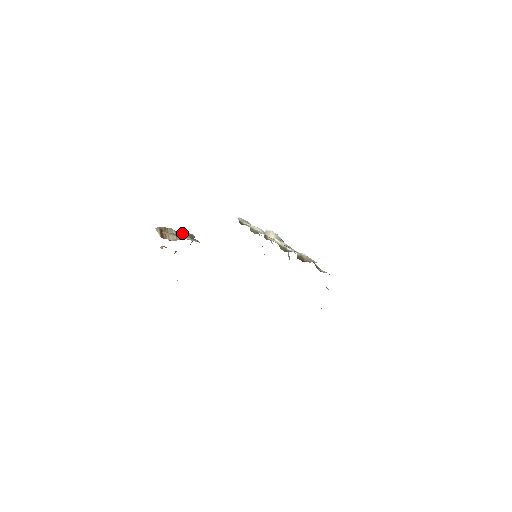
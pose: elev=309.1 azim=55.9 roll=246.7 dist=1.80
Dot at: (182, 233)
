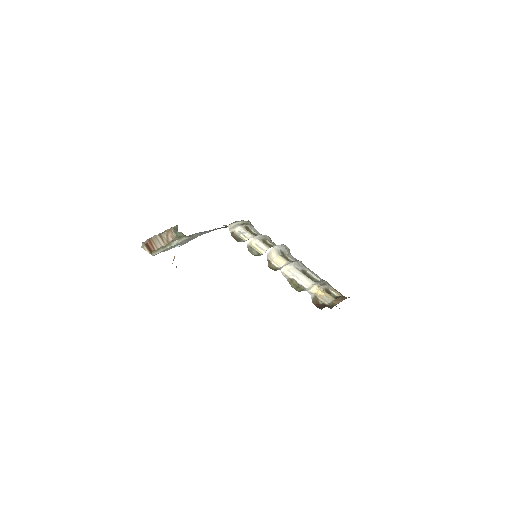
Dot at: (166, 233)
